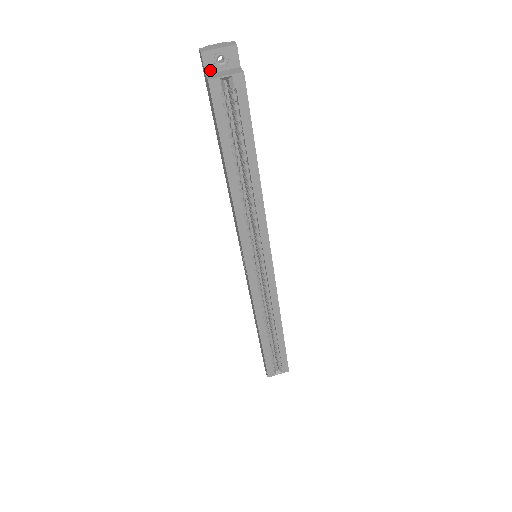
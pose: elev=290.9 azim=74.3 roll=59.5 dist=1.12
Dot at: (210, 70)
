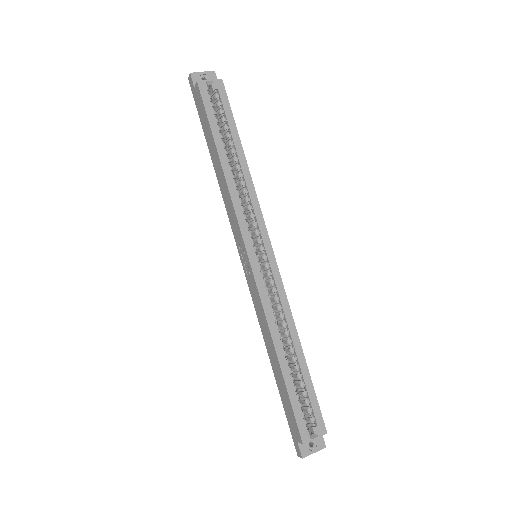
Dot at: occluded
